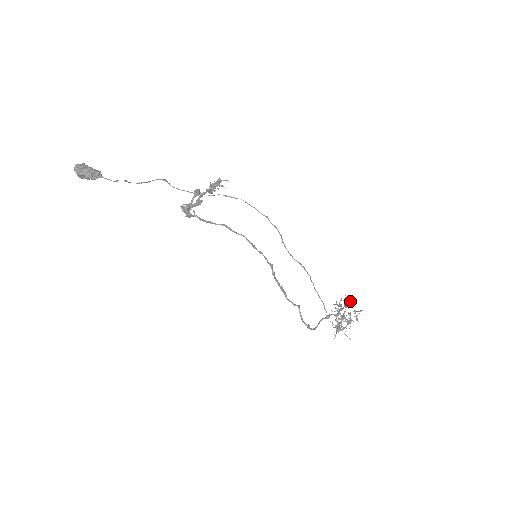
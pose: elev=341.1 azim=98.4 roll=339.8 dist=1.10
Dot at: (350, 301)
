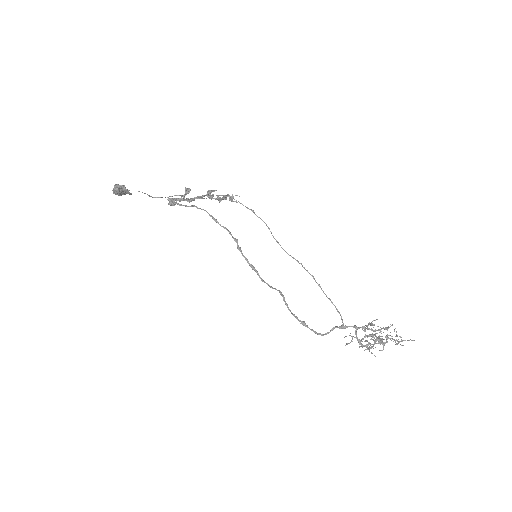
Dot at: occluded
